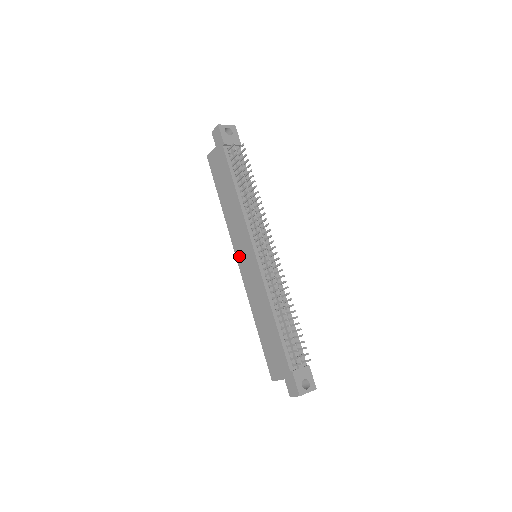
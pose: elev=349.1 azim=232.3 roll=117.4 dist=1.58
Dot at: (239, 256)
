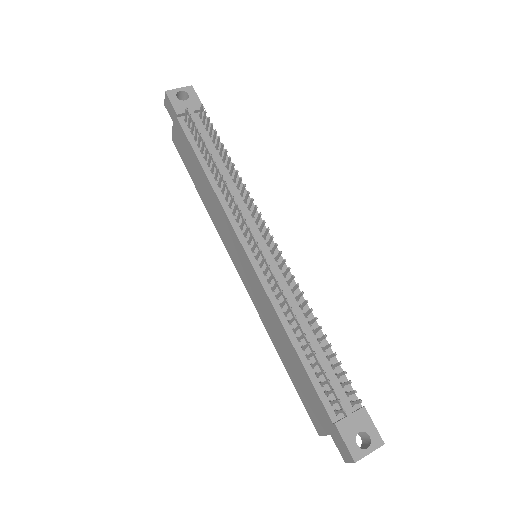
Dot at: (235, 262)
